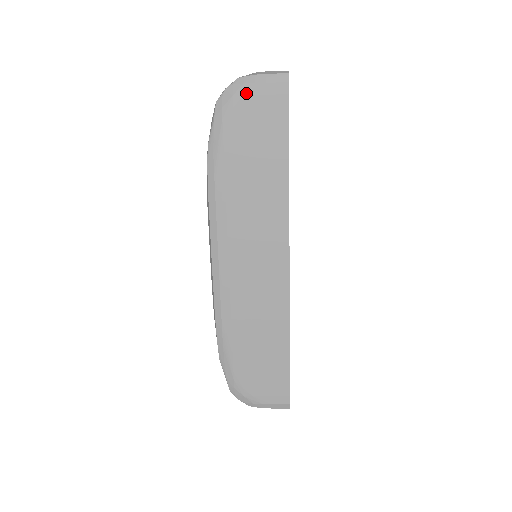
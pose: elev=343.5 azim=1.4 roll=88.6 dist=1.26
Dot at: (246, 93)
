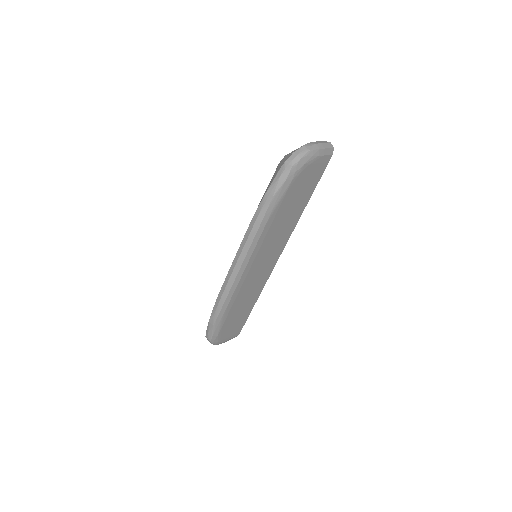
Dot at: (312, 162)
